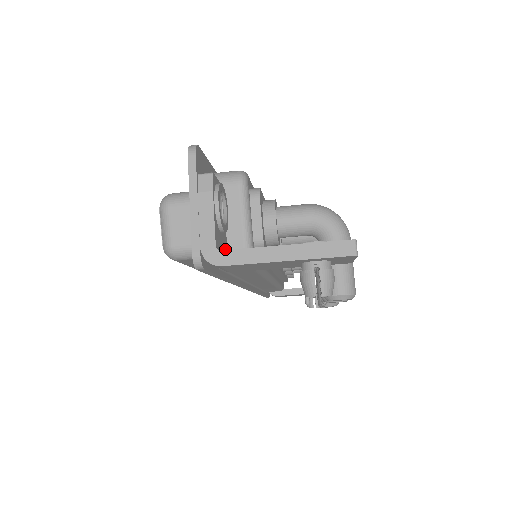
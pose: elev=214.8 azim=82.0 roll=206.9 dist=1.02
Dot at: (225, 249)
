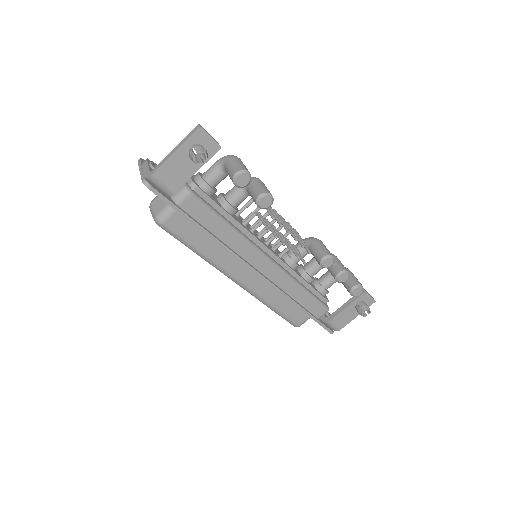
Dot at: occluded
